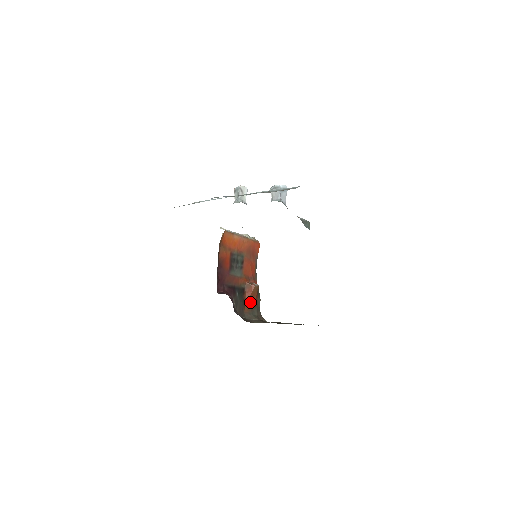
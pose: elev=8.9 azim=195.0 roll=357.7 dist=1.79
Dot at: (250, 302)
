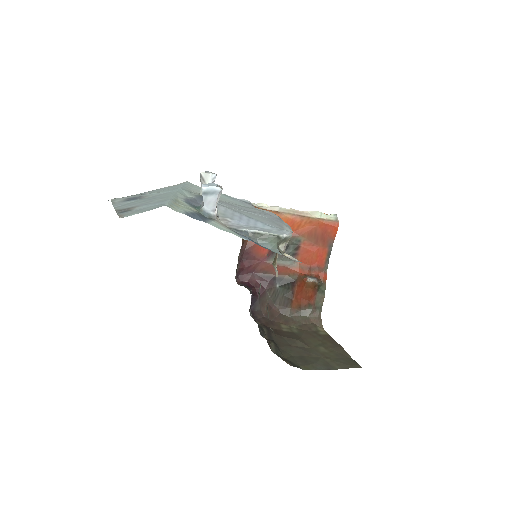
Dot at: (301, 298)
